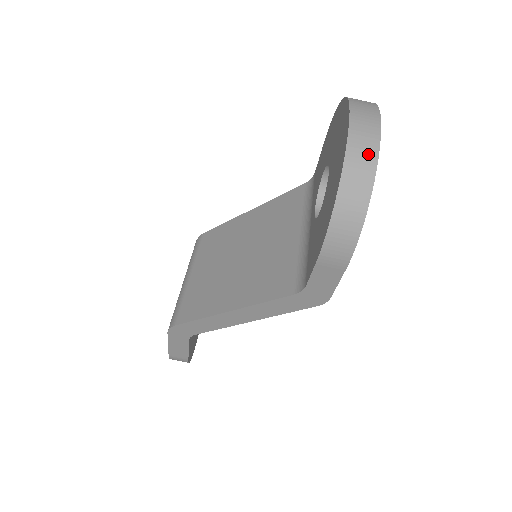
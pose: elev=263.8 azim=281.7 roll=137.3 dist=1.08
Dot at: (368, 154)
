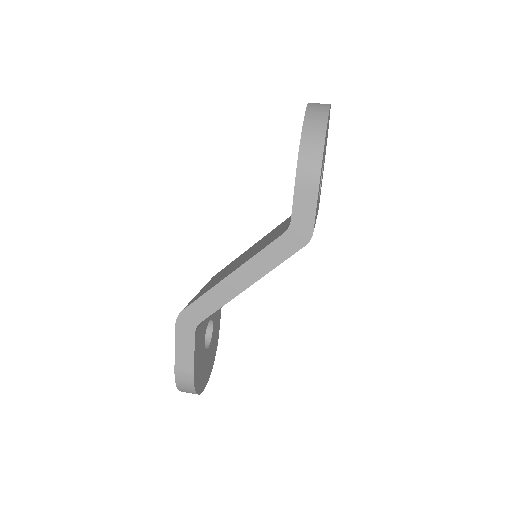
Dot at: (322, 110)
